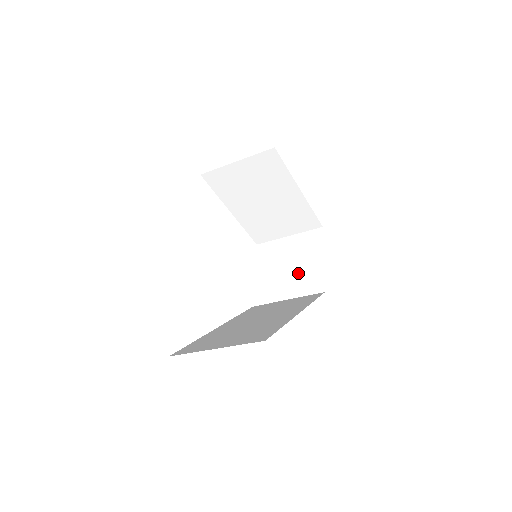
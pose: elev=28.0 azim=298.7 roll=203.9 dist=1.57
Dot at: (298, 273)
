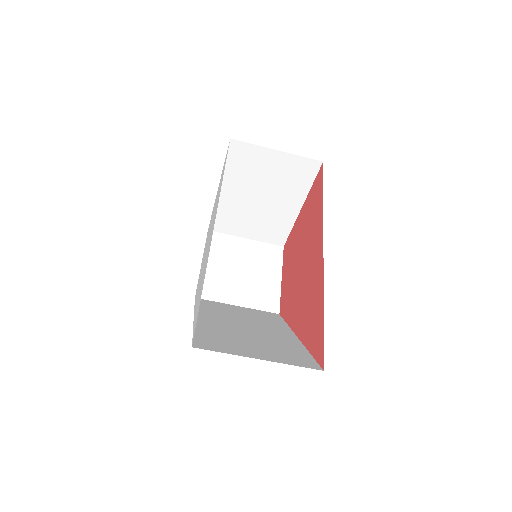
Dot at: (253, 282)
